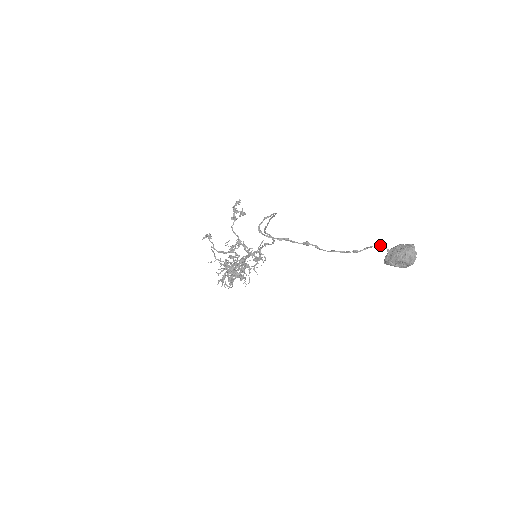
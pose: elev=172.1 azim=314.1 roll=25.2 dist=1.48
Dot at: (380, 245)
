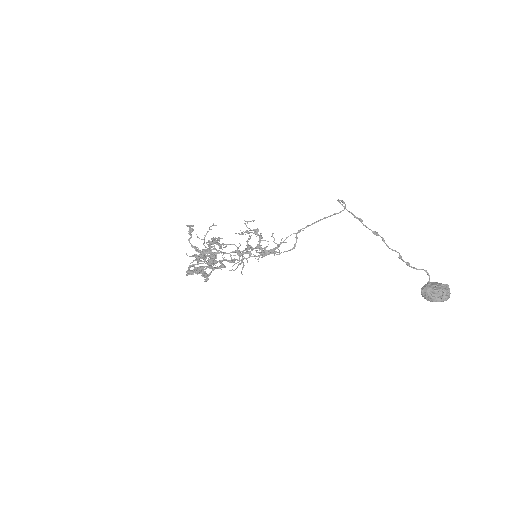
Dot at: (427, 272)
